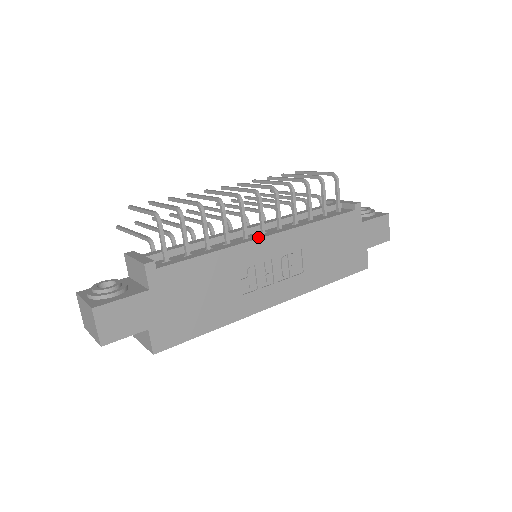
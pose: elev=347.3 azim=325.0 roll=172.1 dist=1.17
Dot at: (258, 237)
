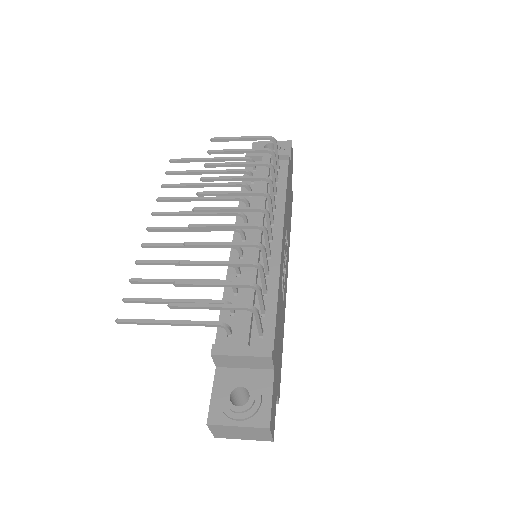
Dot at: (278, 248)
